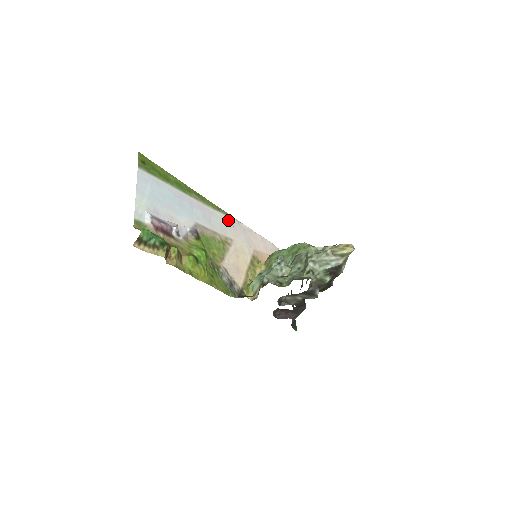
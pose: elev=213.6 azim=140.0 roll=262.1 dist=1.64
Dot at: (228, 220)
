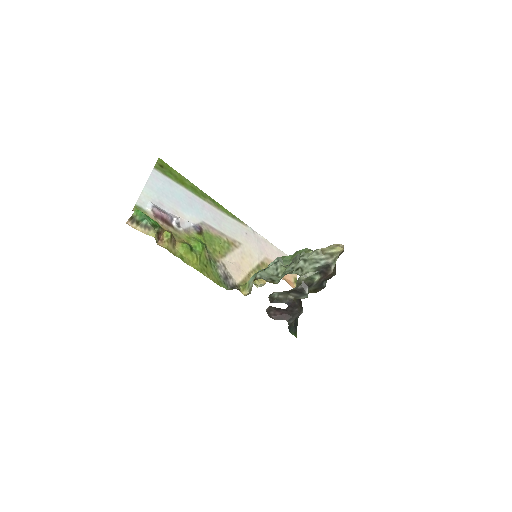
Dot at: (242, 227)
